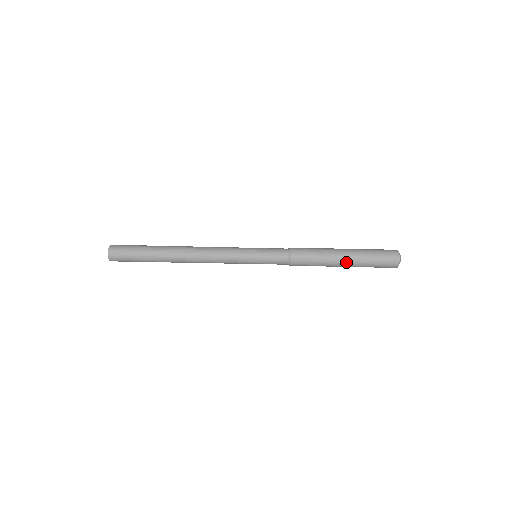
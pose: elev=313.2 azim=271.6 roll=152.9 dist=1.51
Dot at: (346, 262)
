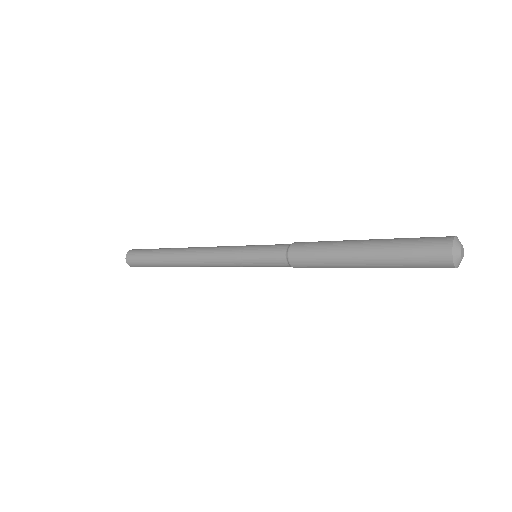
Dot at: (362, 251)
